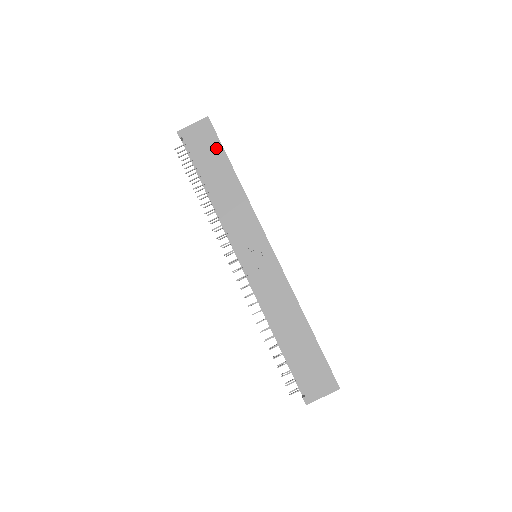
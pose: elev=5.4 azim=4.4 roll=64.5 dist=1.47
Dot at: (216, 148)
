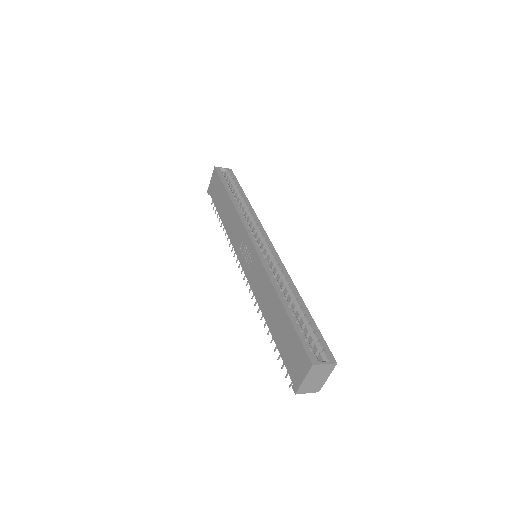
Dot at: (220, 186)
